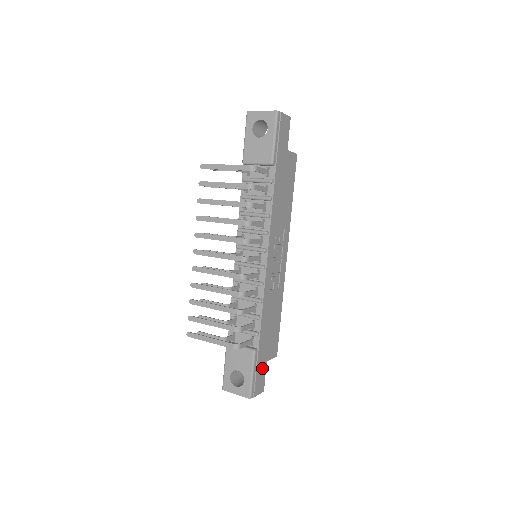
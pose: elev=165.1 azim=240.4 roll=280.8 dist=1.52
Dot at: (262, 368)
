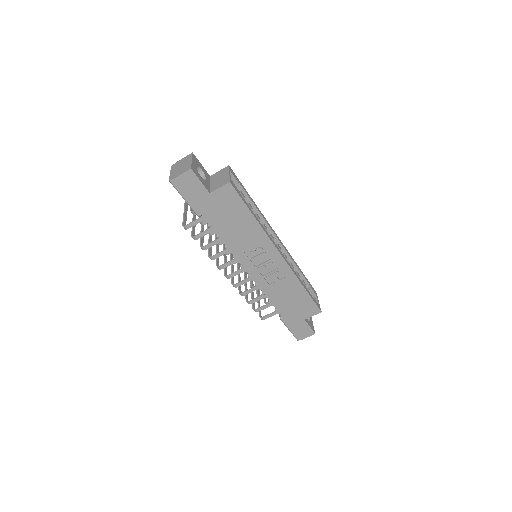
Dot at: (300, 324)
